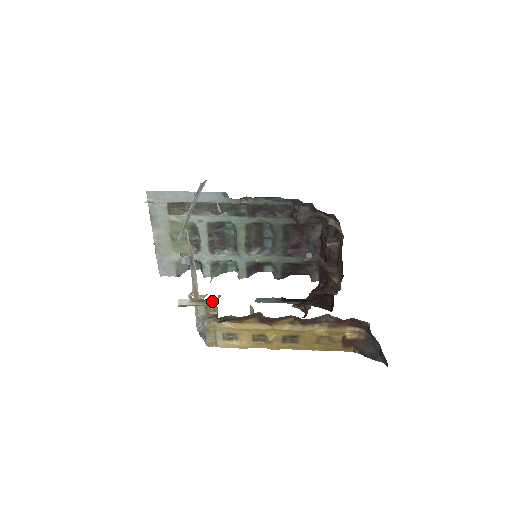
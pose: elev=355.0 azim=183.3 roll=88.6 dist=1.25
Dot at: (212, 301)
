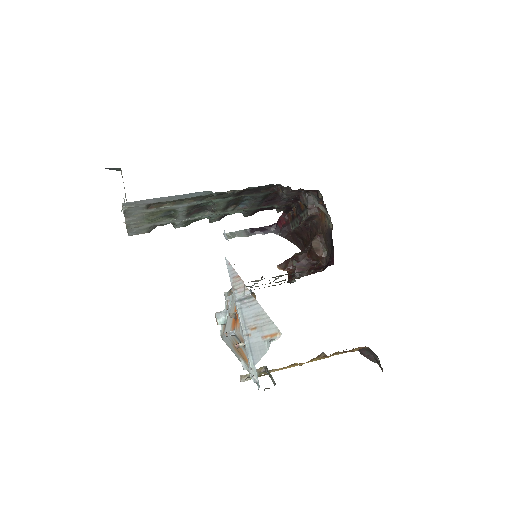
Dot at: occluded
